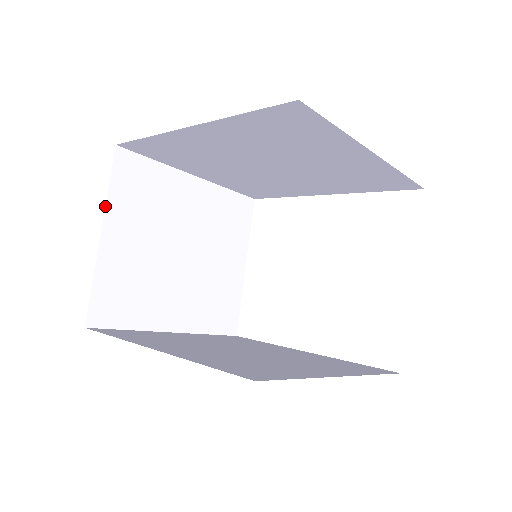
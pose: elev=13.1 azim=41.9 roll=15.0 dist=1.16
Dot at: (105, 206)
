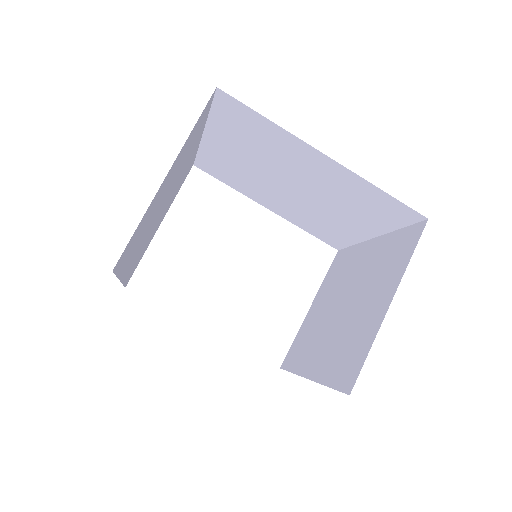
Dot at: (183, 146)
